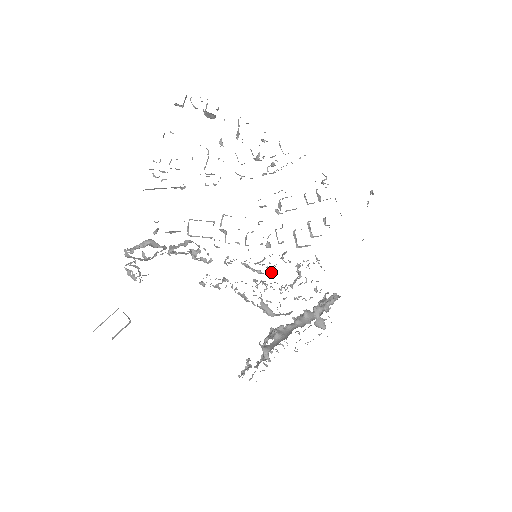
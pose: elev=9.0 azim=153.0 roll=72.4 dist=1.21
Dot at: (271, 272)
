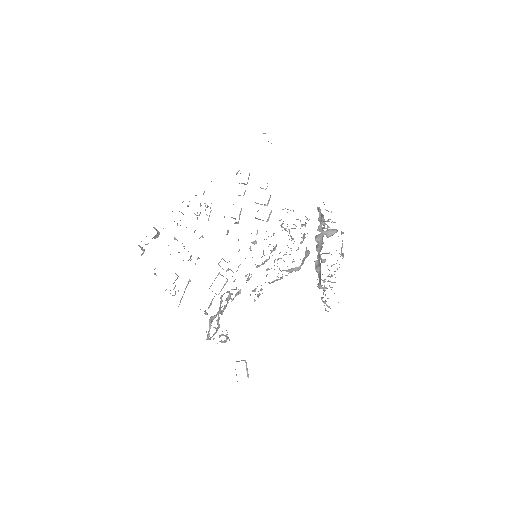
Dot at: (273, 250)
